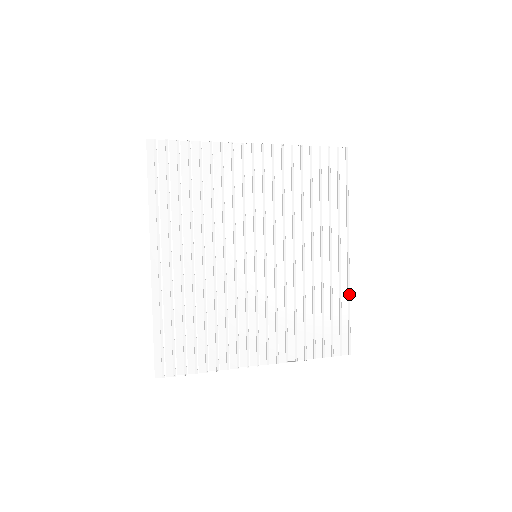
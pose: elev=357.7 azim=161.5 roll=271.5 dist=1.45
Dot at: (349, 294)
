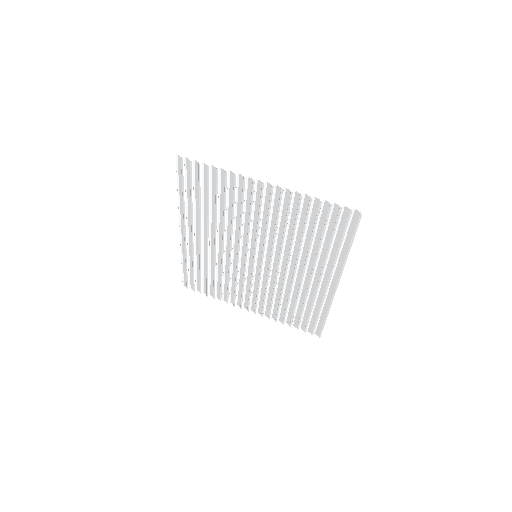
Dot at: occluded
